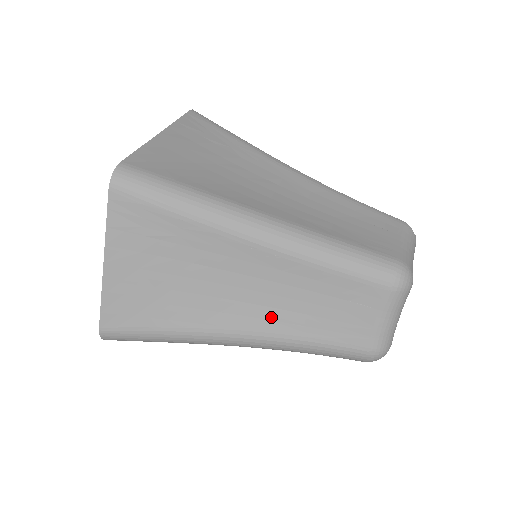
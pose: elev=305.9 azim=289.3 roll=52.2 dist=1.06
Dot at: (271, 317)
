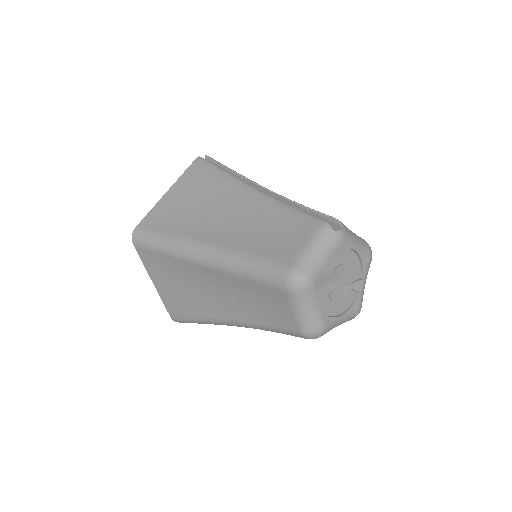
Dot at: (240, 310)
